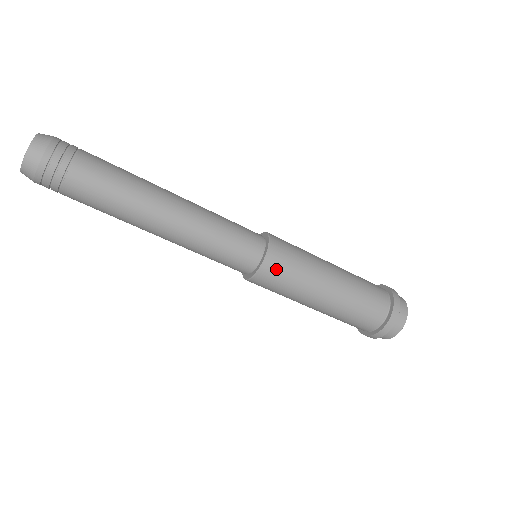
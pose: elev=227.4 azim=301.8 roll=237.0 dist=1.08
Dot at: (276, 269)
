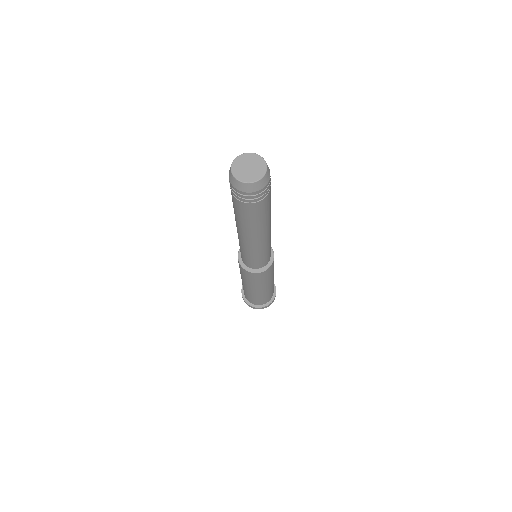
Dot at: (254, 276)
